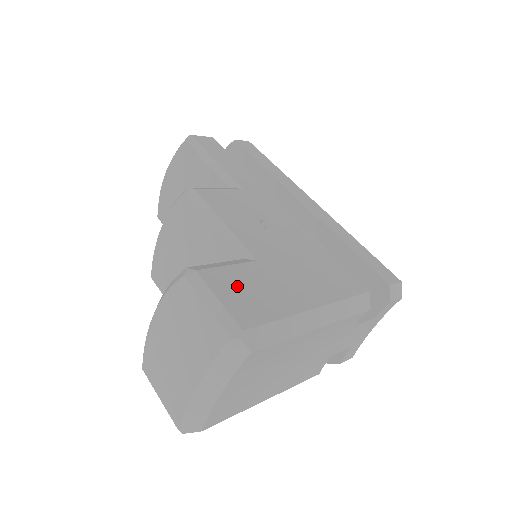
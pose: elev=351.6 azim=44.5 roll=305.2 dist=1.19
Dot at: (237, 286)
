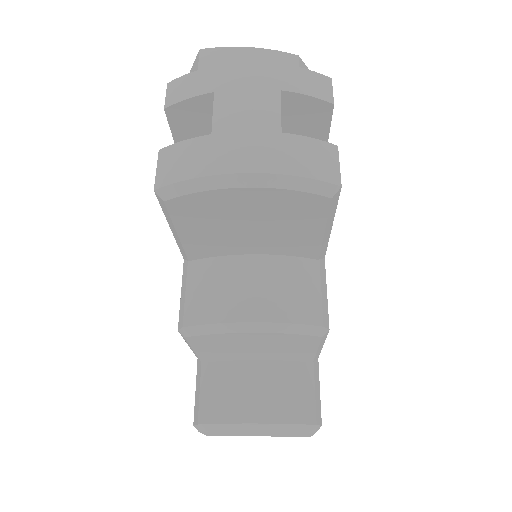
Dot at: occluded
